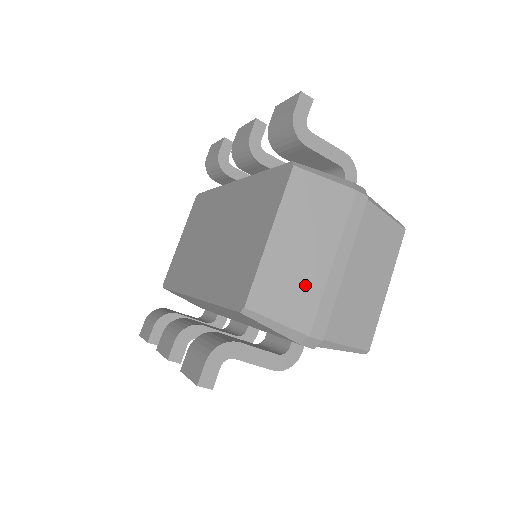
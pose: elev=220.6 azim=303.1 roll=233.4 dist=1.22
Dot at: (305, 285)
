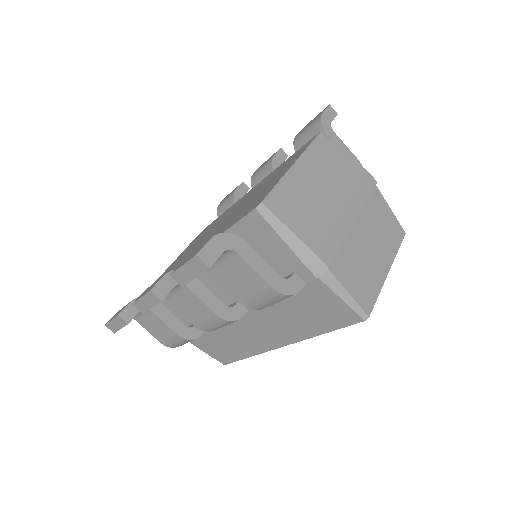
Dot at: (318, 214)
